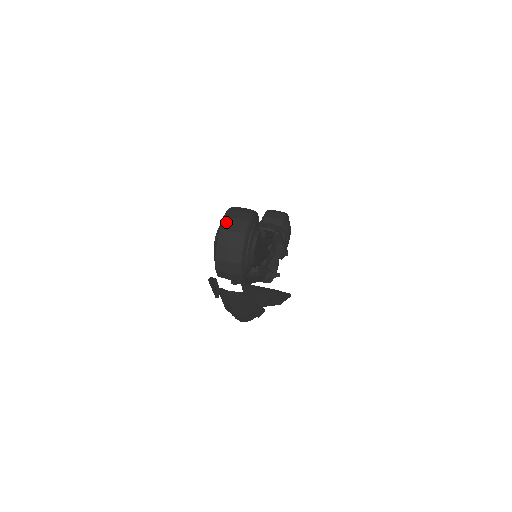
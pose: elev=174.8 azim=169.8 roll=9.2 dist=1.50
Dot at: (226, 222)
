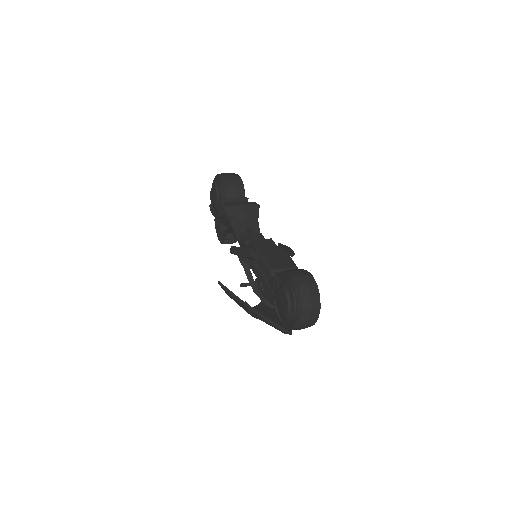
Dot at: (305, 302)
